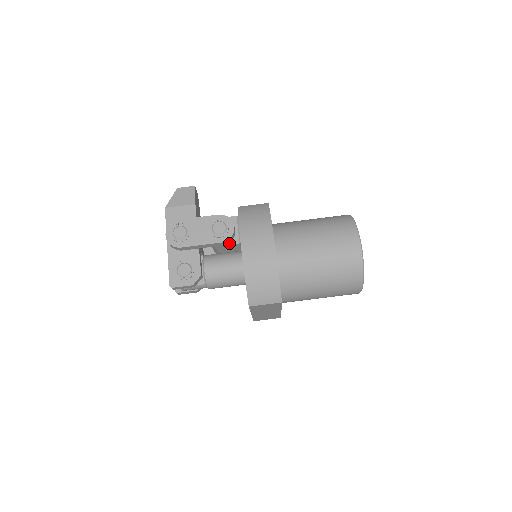
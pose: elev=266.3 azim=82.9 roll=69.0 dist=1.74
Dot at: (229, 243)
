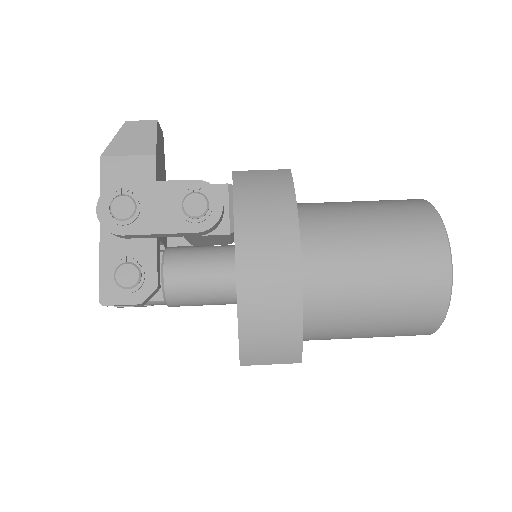
Dot at: (211, 232)
